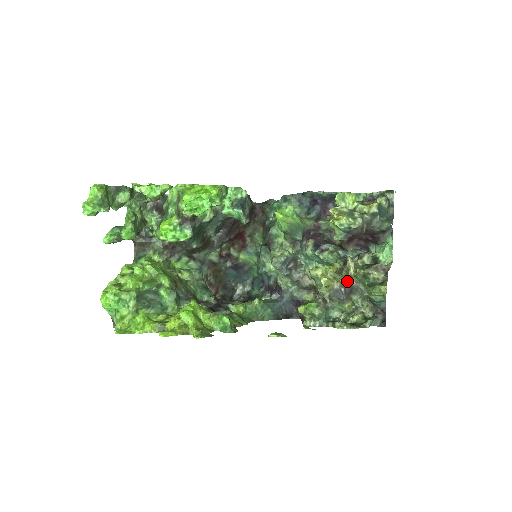
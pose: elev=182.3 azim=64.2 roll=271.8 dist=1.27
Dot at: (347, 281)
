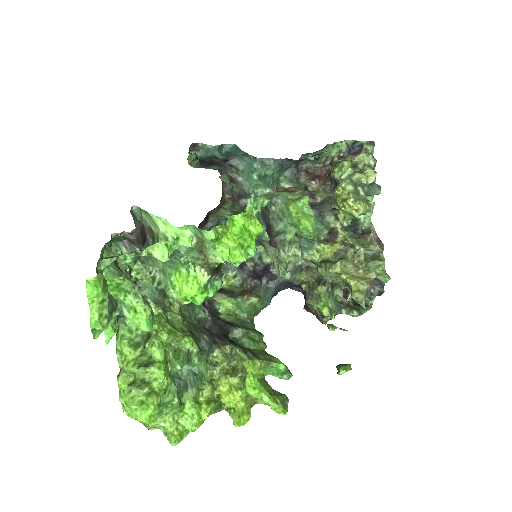
Dot at: (366, 274)
